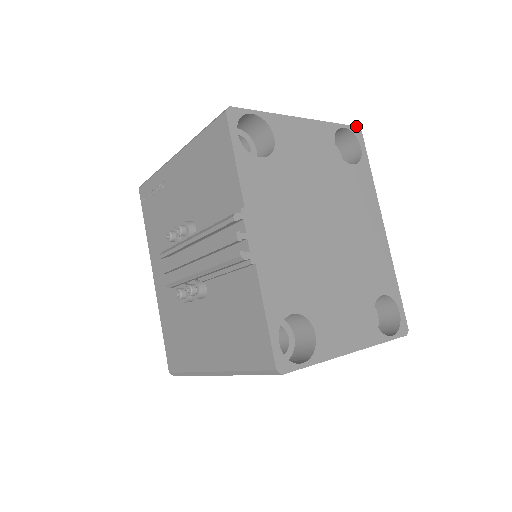
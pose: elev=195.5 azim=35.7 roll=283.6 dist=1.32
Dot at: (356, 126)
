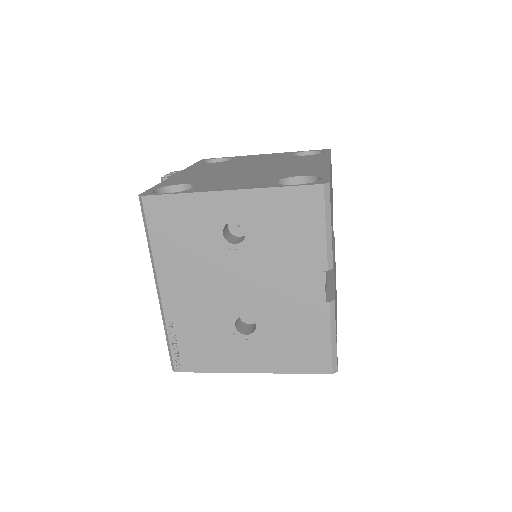
Dot at: (325, 149)
